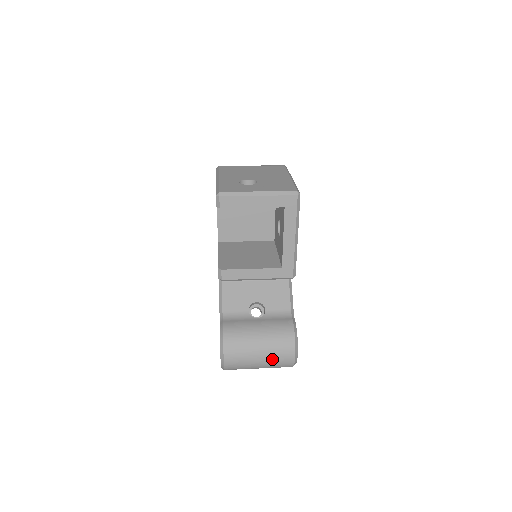
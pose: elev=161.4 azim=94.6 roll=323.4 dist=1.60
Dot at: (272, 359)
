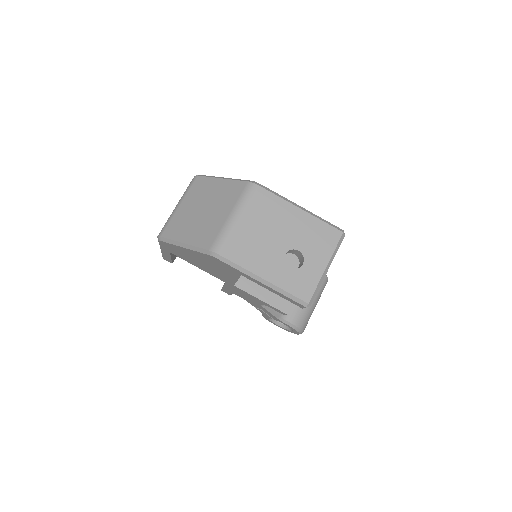
Dot at: occluded
